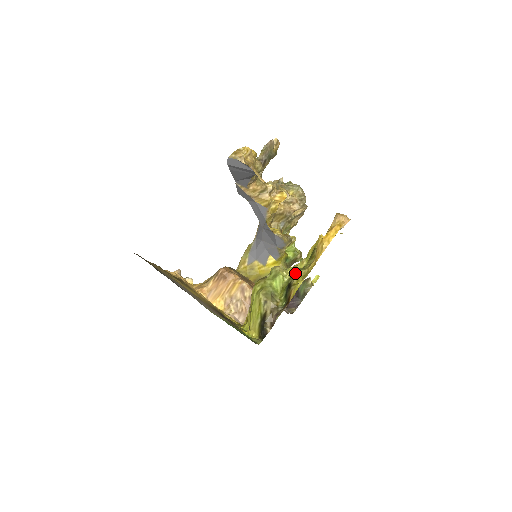
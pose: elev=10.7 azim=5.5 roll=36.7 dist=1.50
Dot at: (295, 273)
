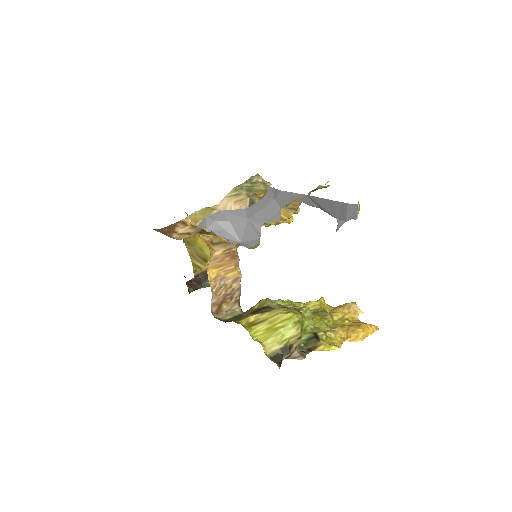
Dot at: occluded
